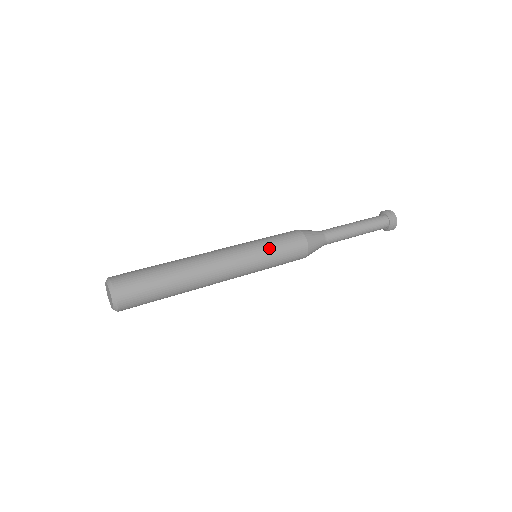
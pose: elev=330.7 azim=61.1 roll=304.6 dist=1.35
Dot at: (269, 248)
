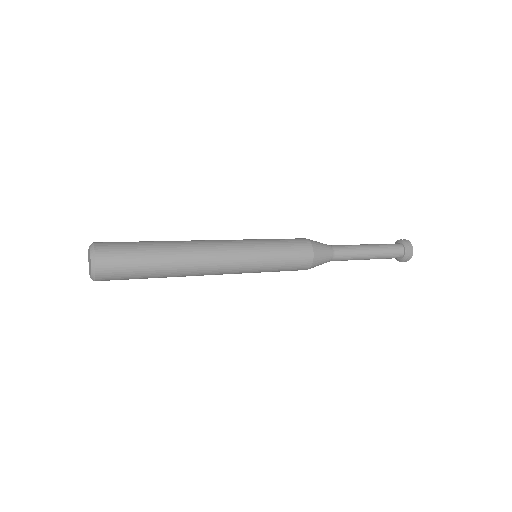
Dot at: (265, 239)
